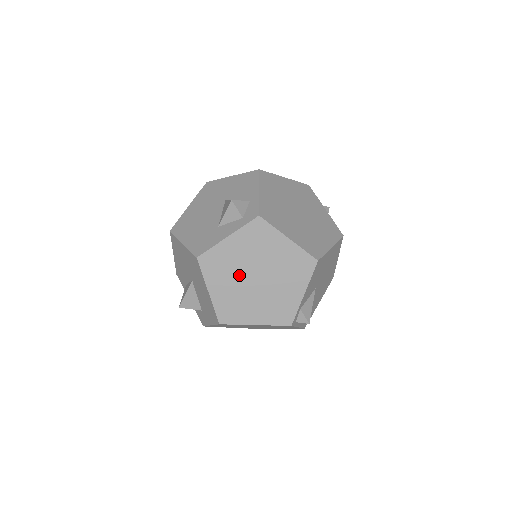
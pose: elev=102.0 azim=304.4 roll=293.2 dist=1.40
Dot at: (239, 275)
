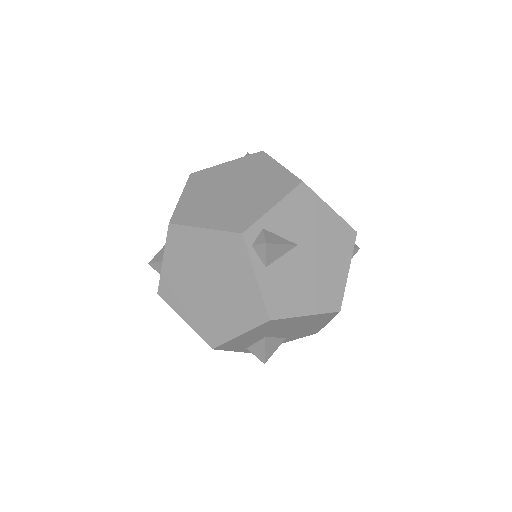
Dot at: (217, 187)
